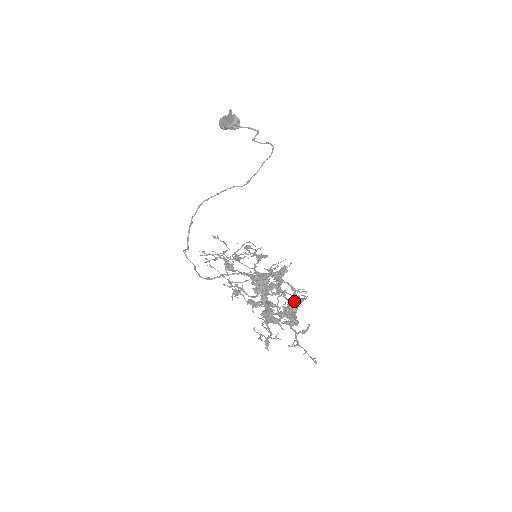
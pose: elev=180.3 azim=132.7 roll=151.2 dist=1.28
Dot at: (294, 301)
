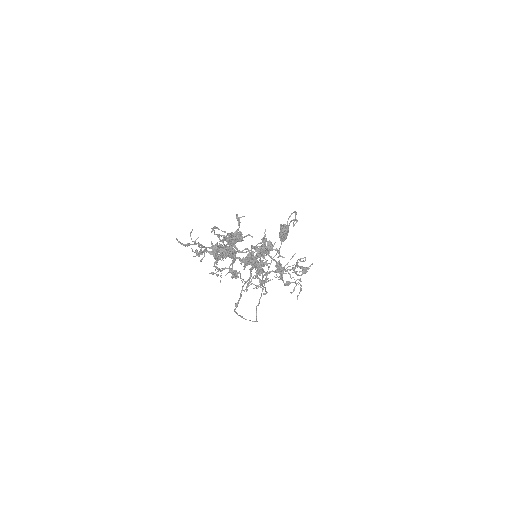
Dot at: (293, 269)
